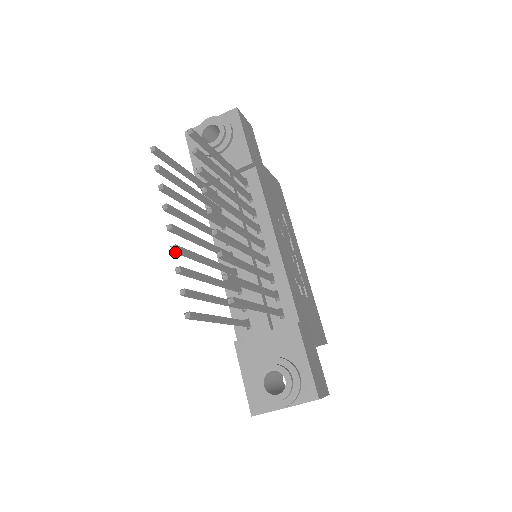
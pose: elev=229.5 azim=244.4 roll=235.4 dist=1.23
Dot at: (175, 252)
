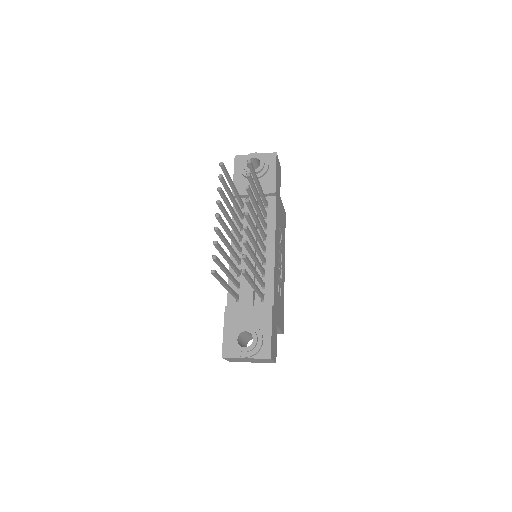
Dot at: (216, 232)
